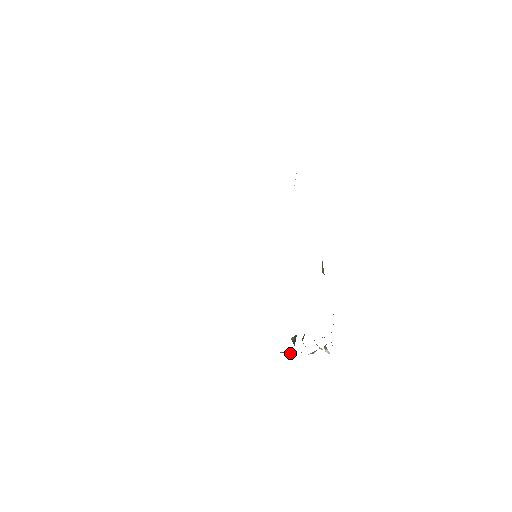
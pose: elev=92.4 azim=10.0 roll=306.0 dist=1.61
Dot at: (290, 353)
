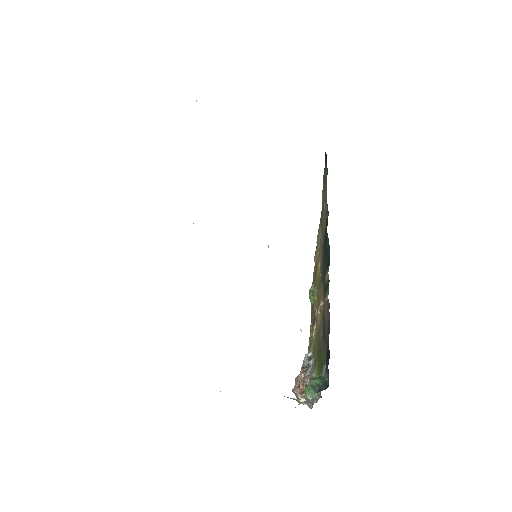
Dot at: (295, 399)
